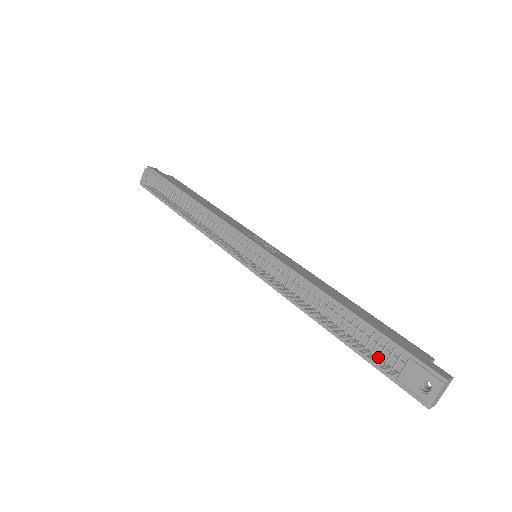
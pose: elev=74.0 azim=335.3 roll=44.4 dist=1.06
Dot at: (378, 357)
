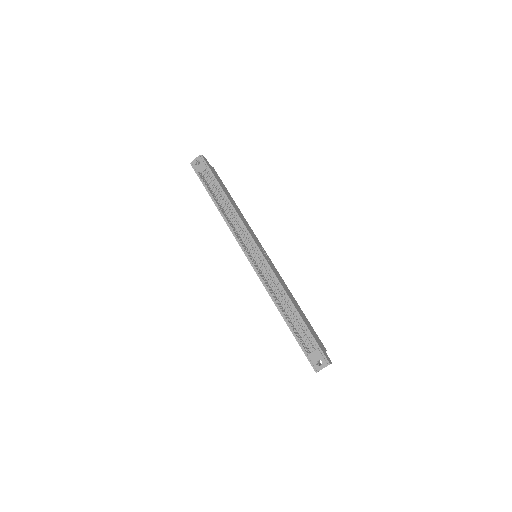
Dot at: (303, 341)
